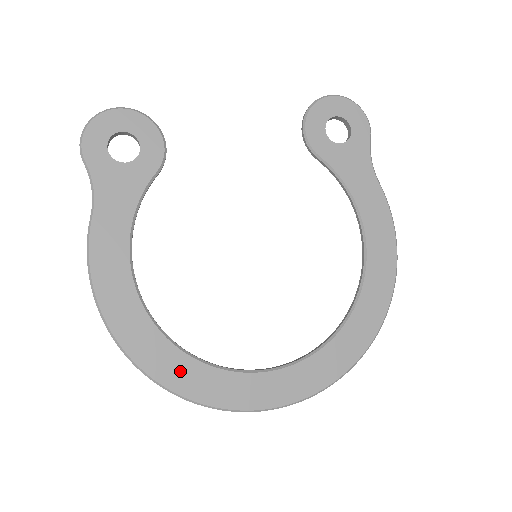
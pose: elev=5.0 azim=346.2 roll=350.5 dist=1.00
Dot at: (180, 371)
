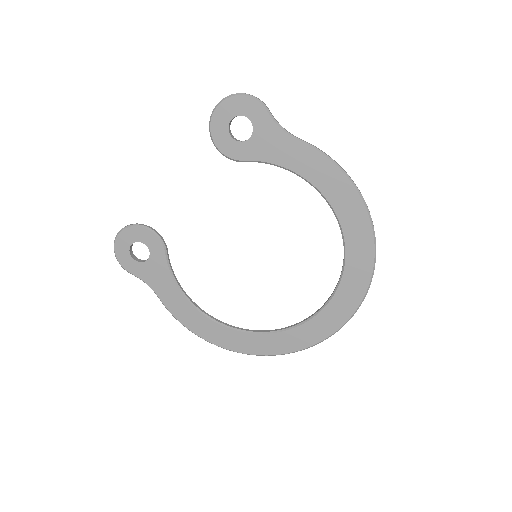
Dot at: (264, 344)
